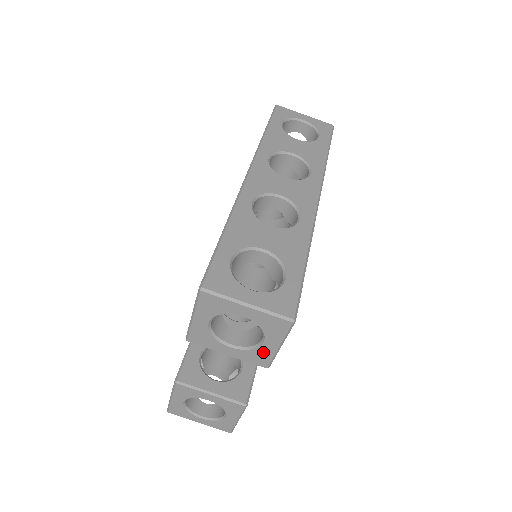
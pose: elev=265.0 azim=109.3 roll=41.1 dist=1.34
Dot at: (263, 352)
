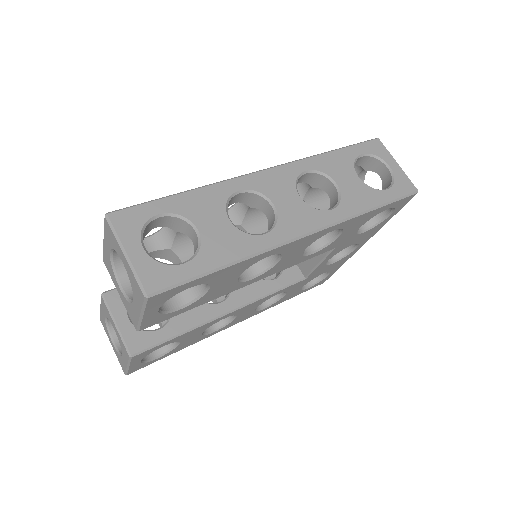
Dot at: (134, 311)
